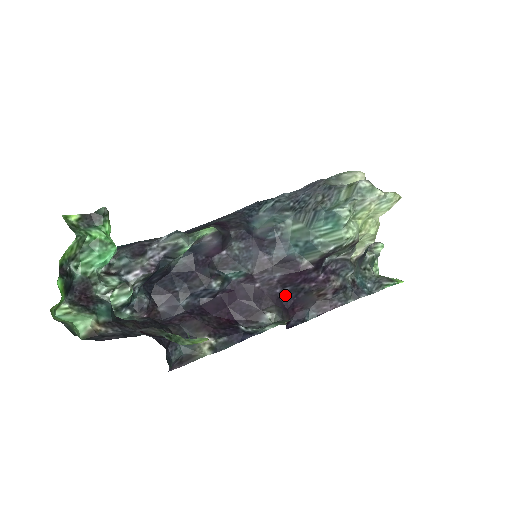
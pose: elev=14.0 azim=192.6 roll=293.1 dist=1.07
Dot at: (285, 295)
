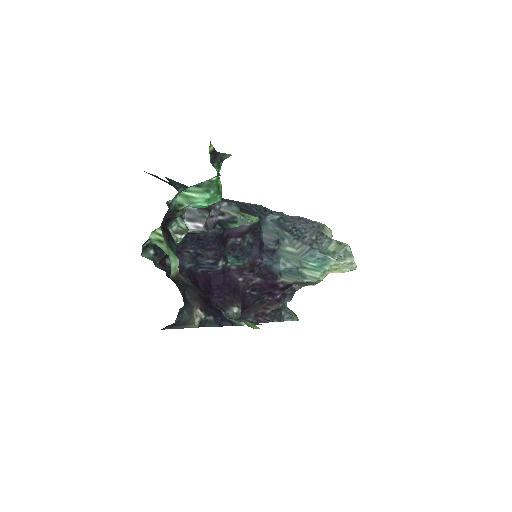
Dot at: (249, 297)
